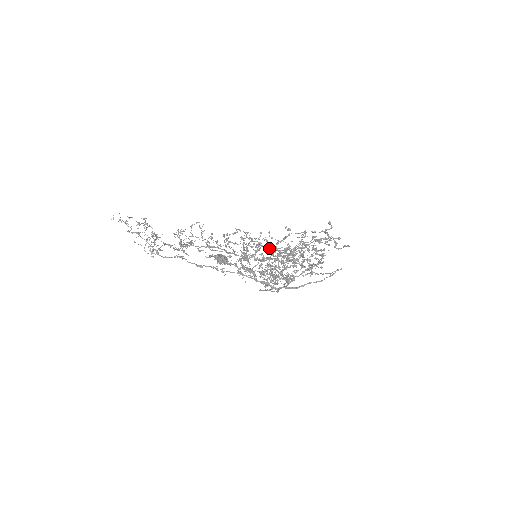
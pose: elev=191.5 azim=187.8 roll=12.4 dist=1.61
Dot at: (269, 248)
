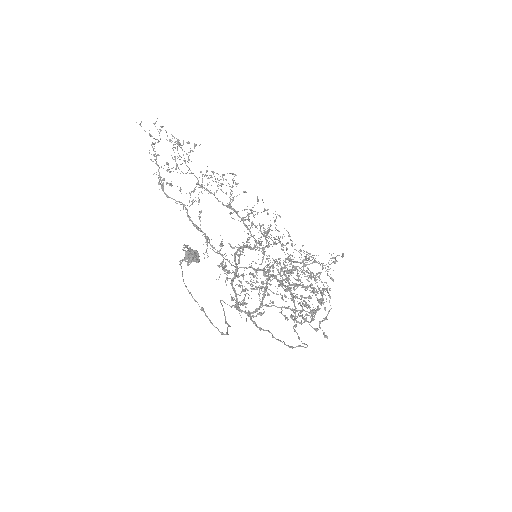
Dot at: (292, 245)
